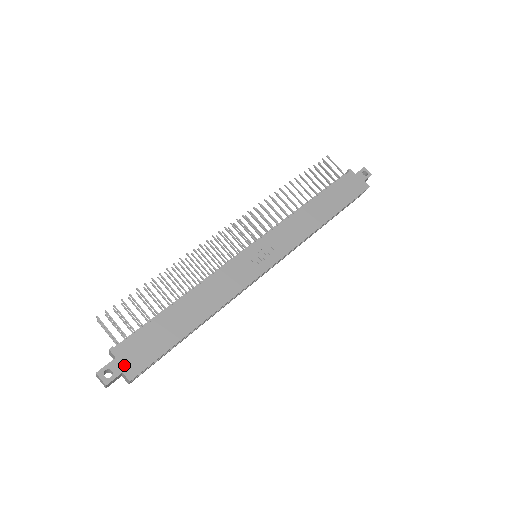
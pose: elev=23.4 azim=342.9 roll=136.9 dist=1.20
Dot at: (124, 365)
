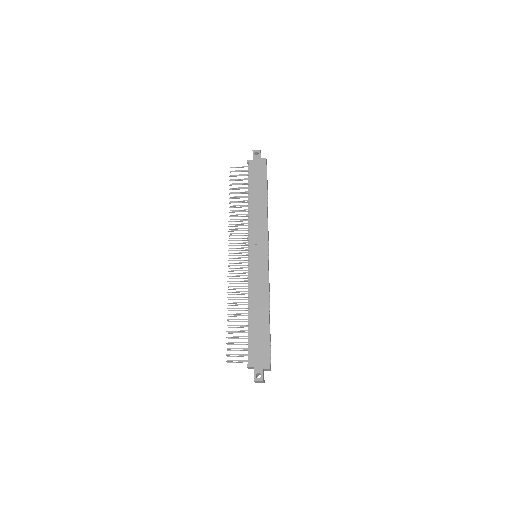
Dot at: (260, 366)
